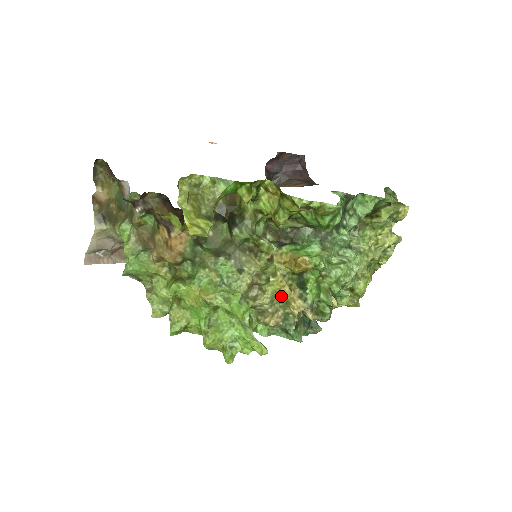
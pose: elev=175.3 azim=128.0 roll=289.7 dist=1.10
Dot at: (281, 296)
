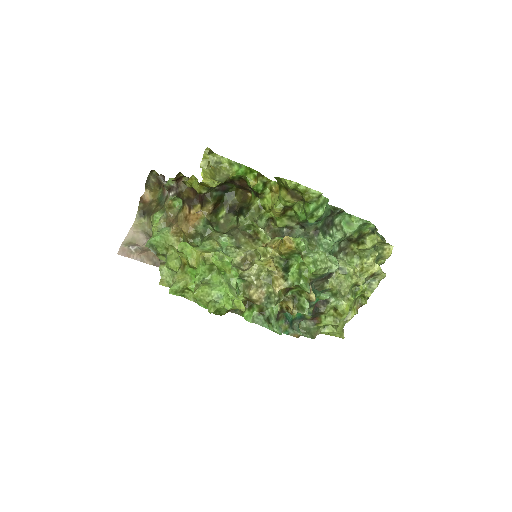
Dot at: (267, 274)
